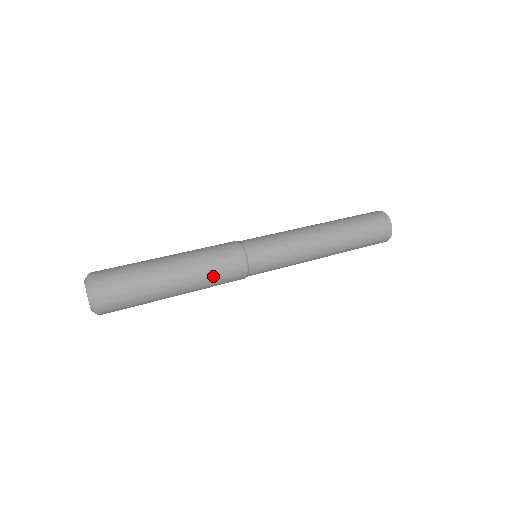
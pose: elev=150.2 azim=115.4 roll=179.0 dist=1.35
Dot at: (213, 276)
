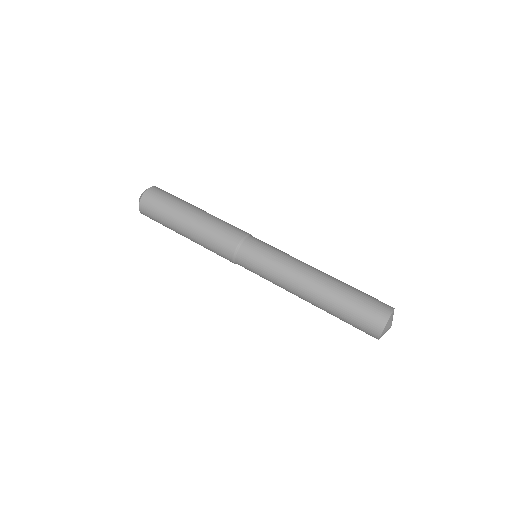
Dot at: occluded
